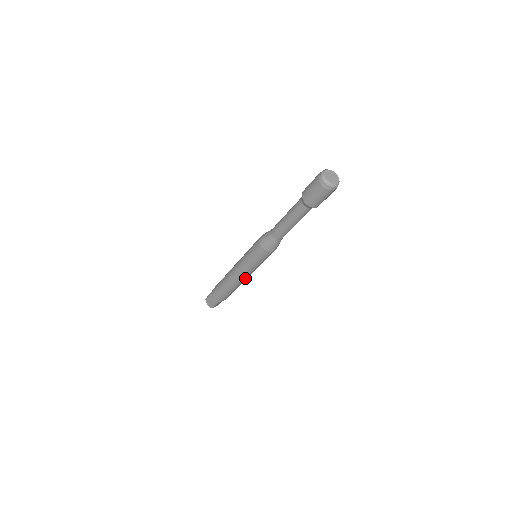
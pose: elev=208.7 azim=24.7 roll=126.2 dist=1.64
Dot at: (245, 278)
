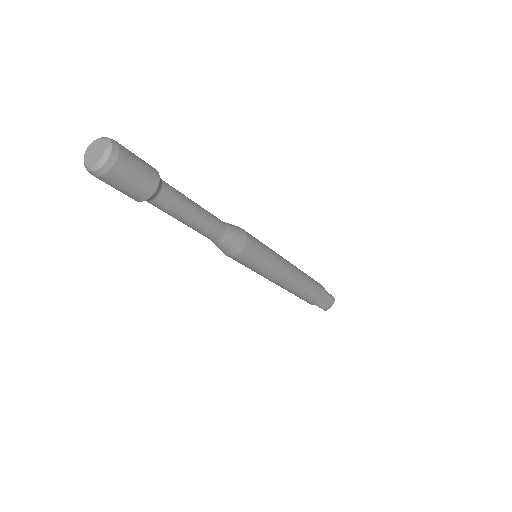
Dot at: (286, 280)
